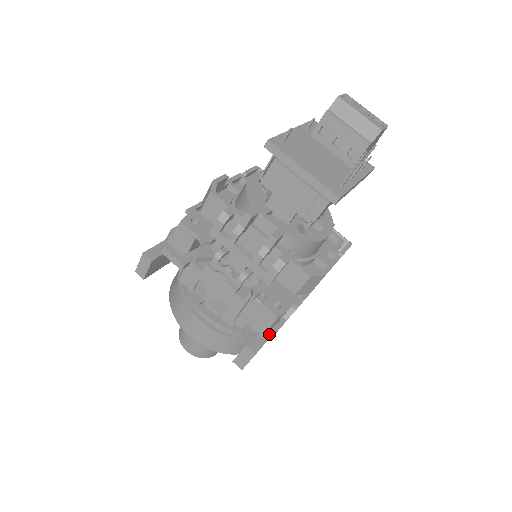
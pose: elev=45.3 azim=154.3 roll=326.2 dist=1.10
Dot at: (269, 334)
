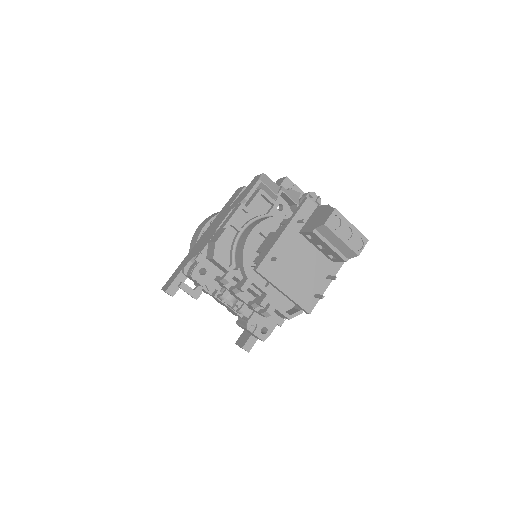
Dot at: occluded
